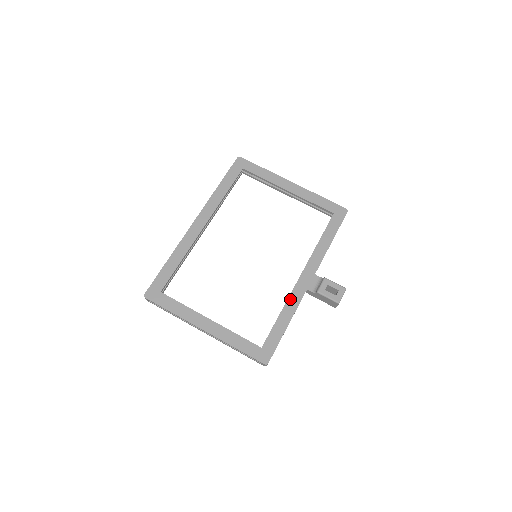
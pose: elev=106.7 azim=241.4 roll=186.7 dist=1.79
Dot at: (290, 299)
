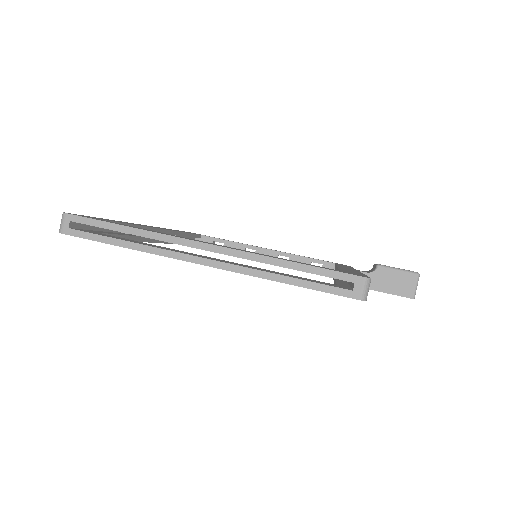
Dot at: occluded
